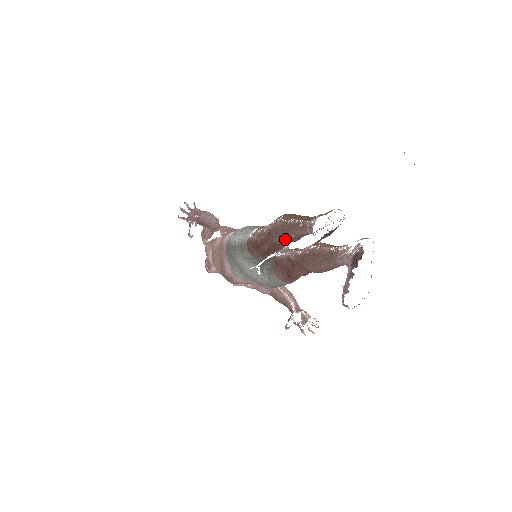
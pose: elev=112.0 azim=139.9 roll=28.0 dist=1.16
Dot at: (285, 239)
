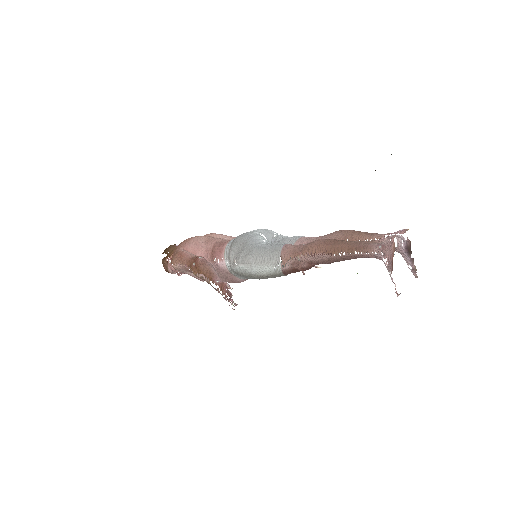
Dot at: occluded
